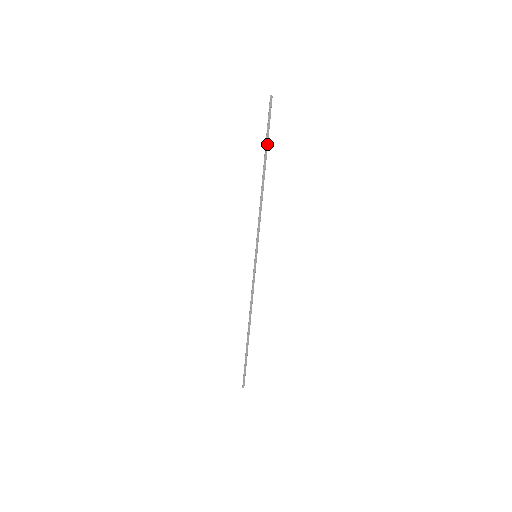
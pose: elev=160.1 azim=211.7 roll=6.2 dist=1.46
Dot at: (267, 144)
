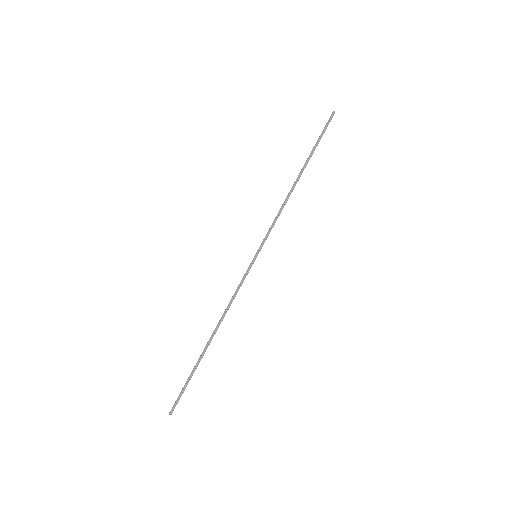
Dot at: (313, 151)
